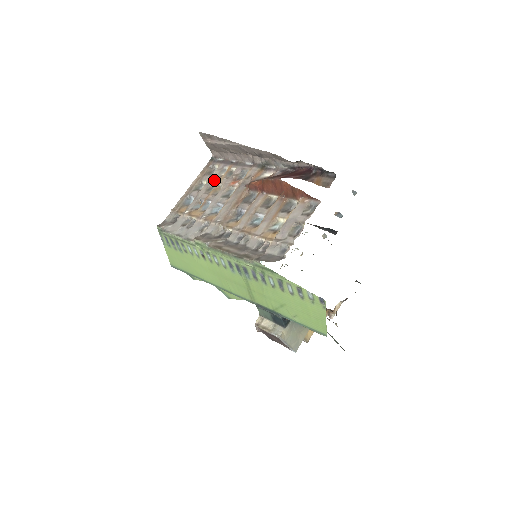
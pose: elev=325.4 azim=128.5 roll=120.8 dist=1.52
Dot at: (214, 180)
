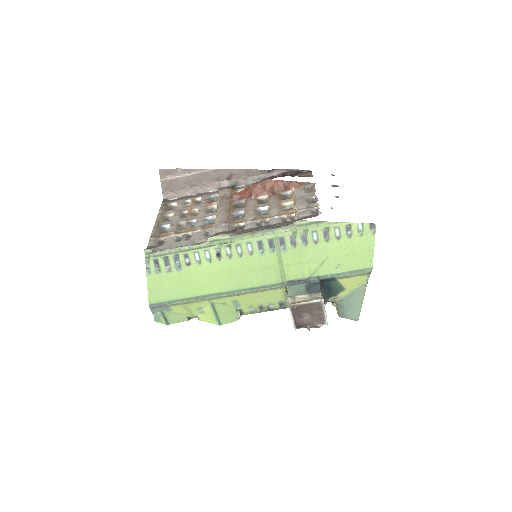
Dot at: (183, 209)
